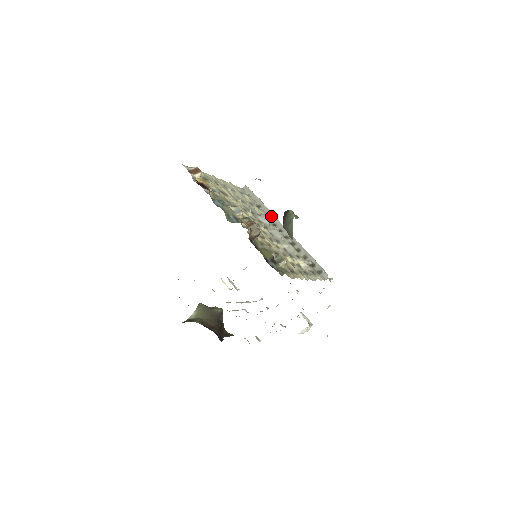
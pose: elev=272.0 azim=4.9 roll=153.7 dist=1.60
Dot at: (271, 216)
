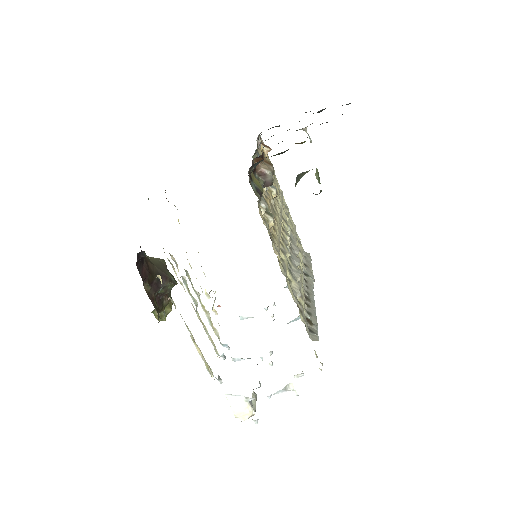
Dot at: (309, 276)
